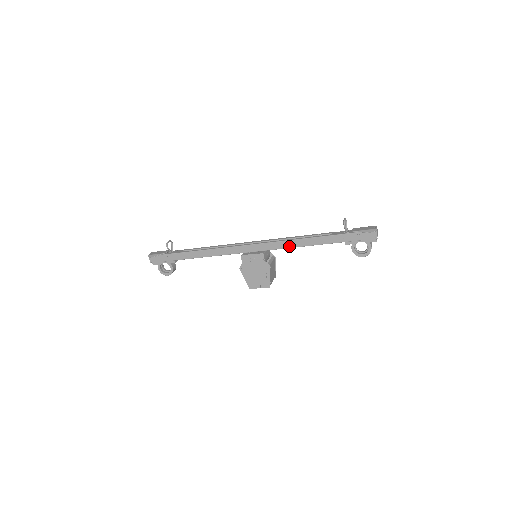
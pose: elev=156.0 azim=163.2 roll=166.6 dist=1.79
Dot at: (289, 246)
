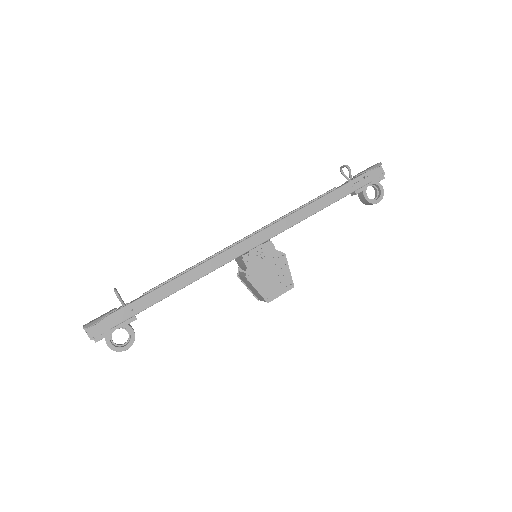
Dot at: (296, 221)
